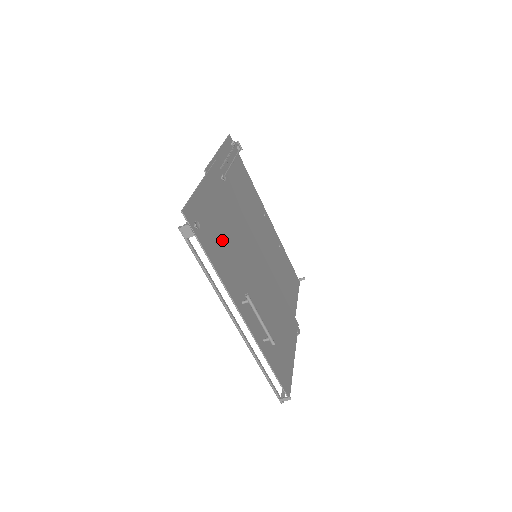
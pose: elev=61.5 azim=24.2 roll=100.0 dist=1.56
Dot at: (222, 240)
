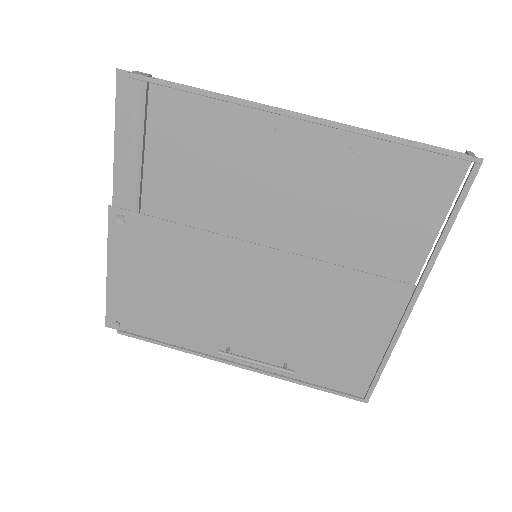
Dot at: (189, 149)
